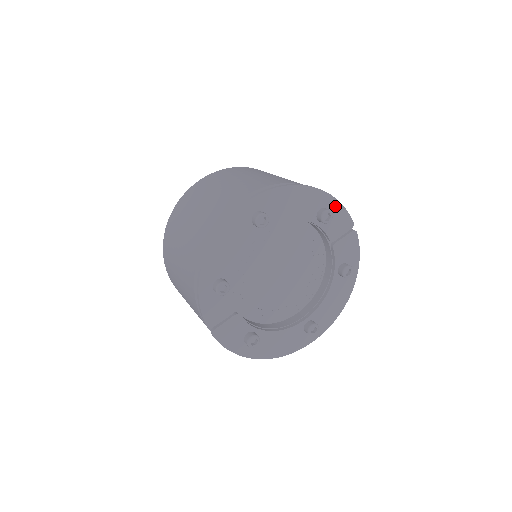
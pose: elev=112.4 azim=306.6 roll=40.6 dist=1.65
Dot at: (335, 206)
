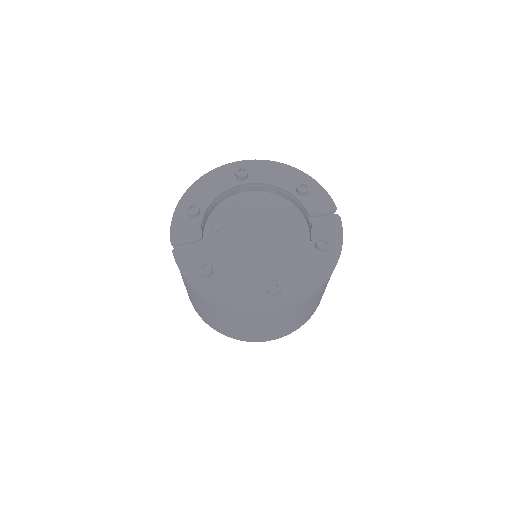
Dot at: (317, 188)
